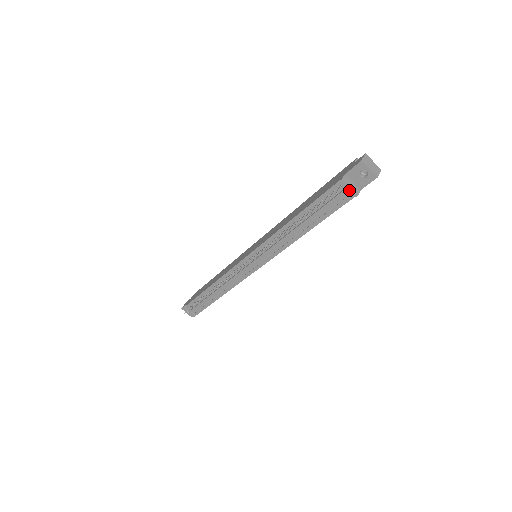
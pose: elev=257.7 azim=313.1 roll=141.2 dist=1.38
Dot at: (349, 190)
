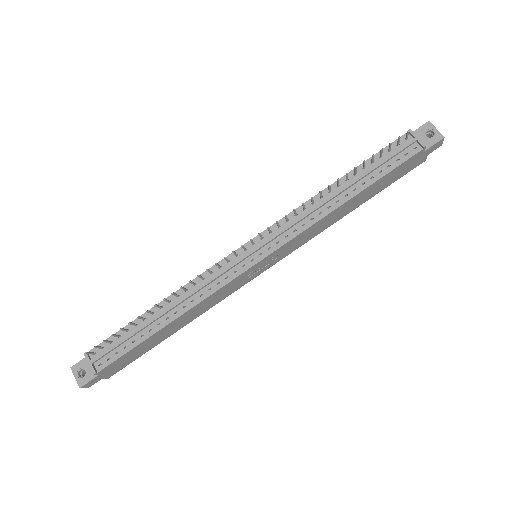
Dot at: (417, 140)
